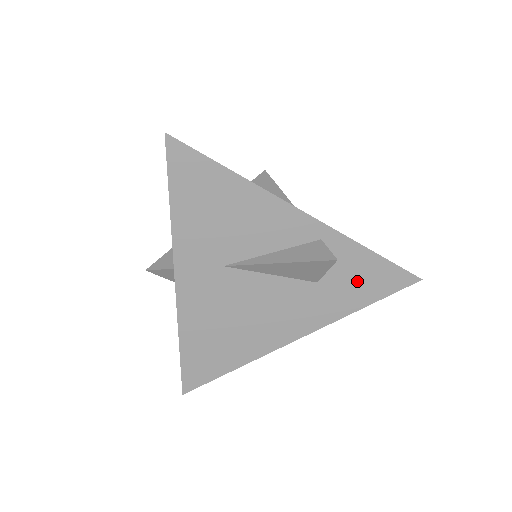
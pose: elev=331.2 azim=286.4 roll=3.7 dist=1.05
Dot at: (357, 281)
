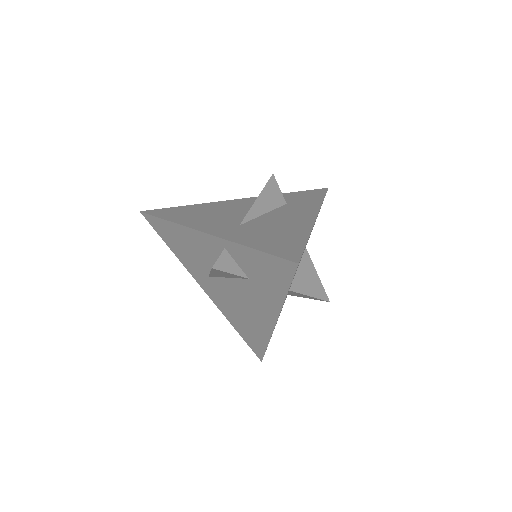
Dot at: (265, 273)
